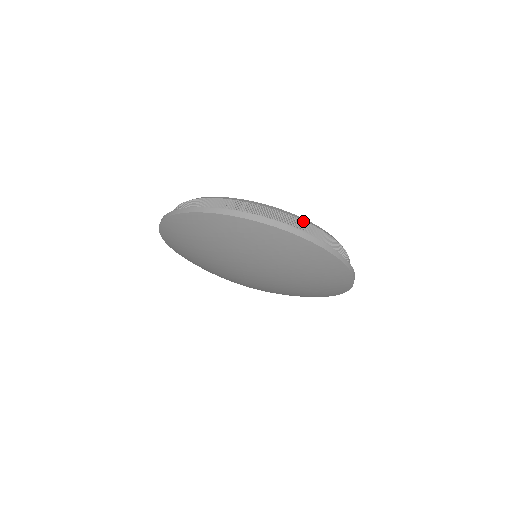
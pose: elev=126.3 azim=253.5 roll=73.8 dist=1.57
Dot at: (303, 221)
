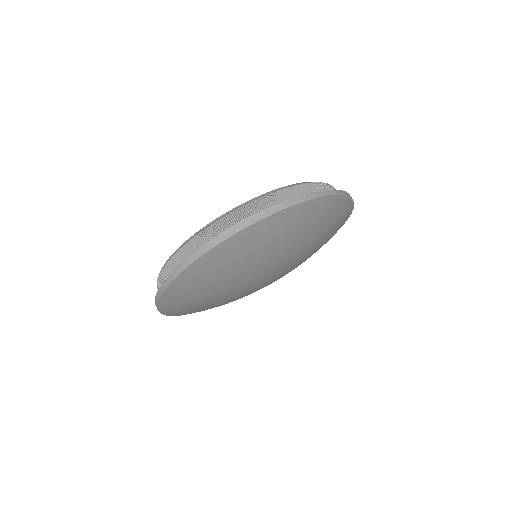
Dot at: (275, 193)
